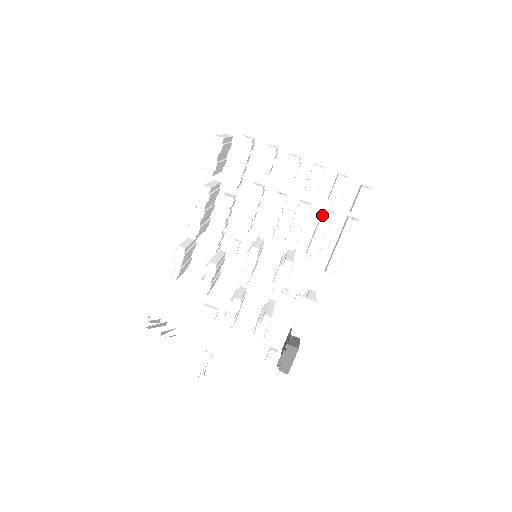
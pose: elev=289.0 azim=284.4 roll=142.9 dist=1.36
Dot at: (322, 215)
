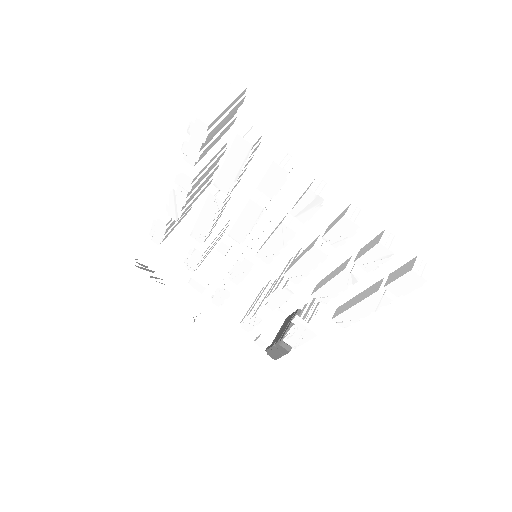
Dot at: (342, 271)
